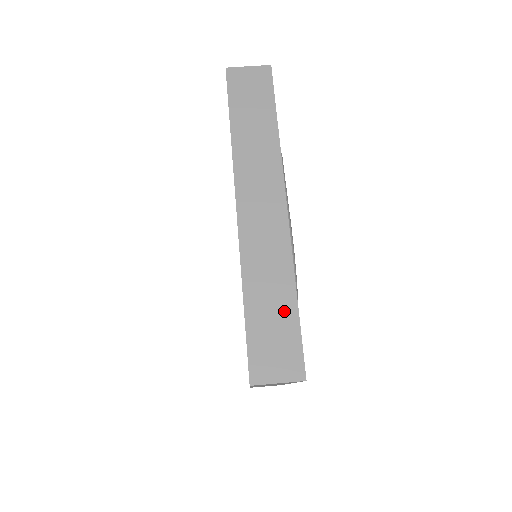
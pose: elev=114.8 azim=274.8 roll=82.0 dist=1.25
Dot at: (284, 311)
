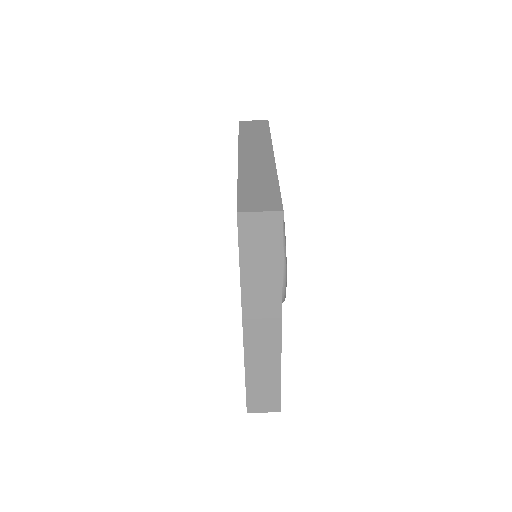
Dot at: (268, 187)
